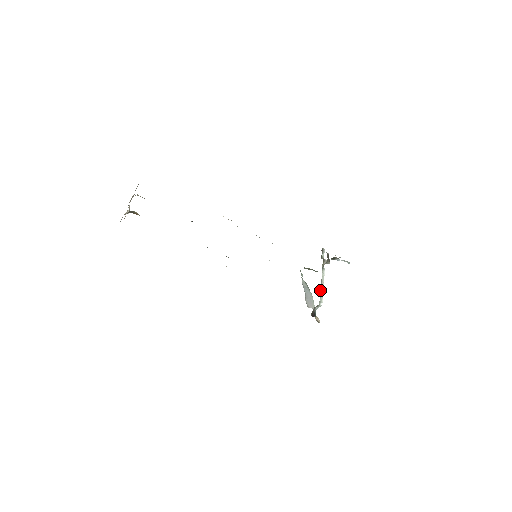
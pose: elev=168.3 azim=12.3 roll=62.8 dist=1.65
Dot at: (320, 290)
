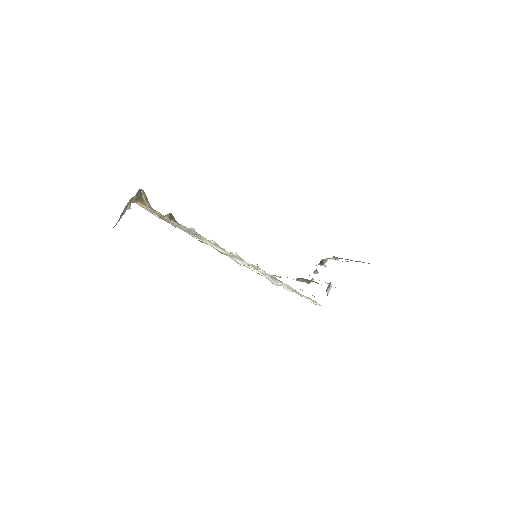
Dot at: occluded
